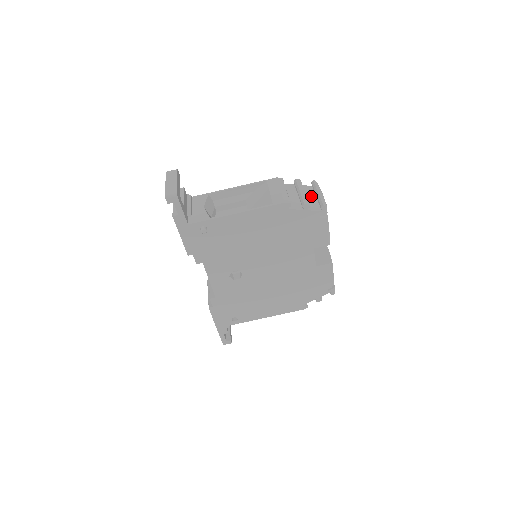
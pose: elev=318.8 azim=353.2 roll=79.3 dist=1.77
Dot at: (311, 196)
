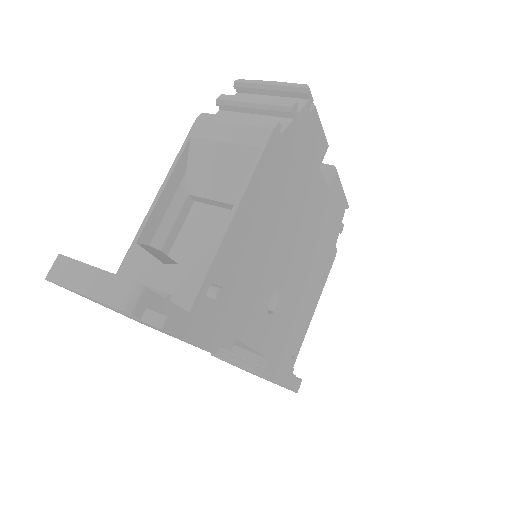
Dot at: occluded
